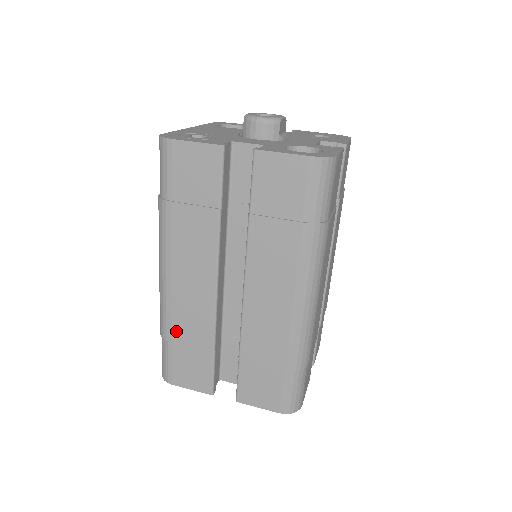
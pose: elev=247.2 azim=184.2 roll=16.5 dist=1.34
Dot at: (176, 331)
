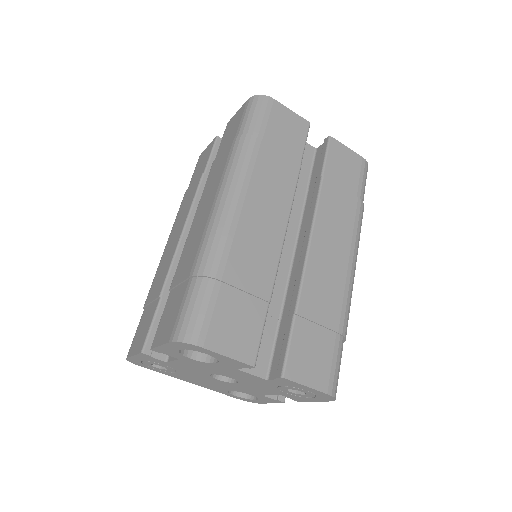
Dot at: (151, 292)
